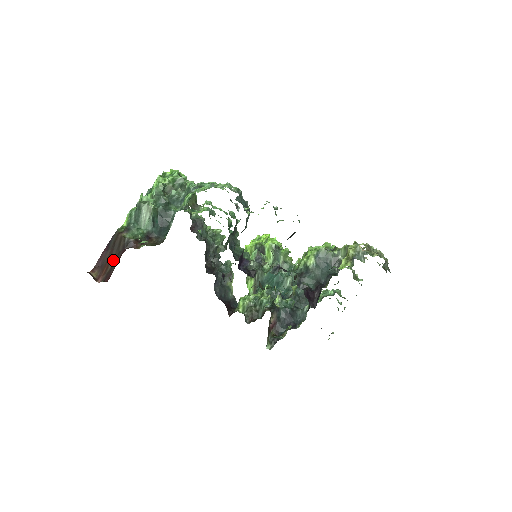
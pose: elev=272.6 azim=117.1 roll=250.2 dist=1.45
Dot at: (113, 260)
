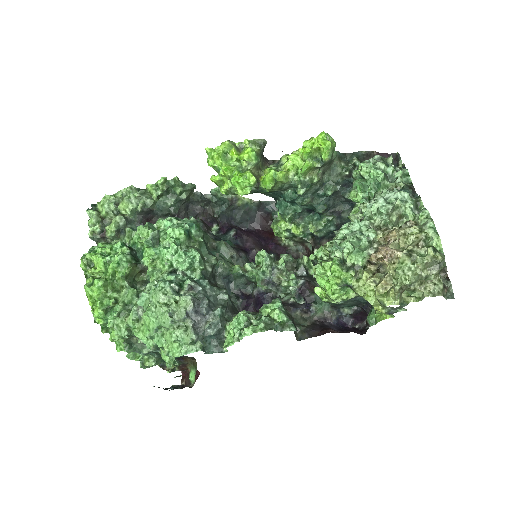
Dot at: occluded
